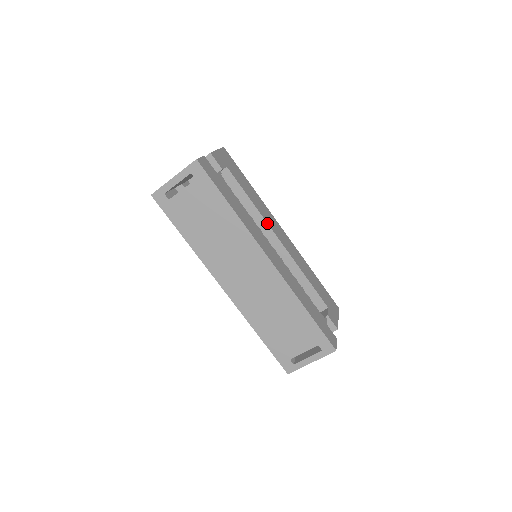
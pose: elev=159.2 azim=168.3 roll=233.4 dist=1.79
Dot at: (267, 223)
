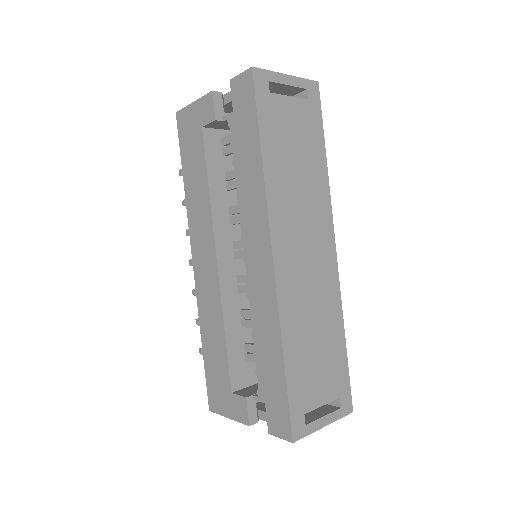
Dot at: occluded
